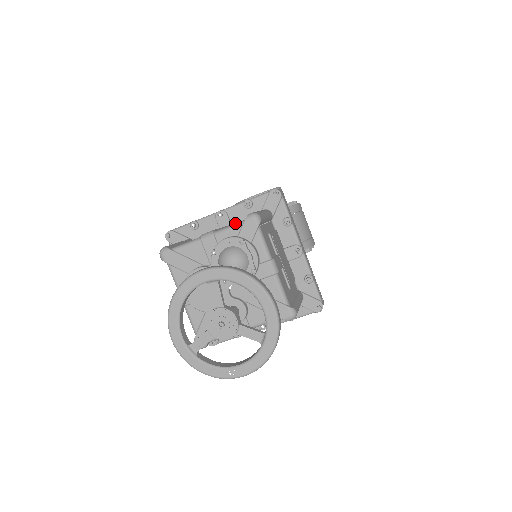
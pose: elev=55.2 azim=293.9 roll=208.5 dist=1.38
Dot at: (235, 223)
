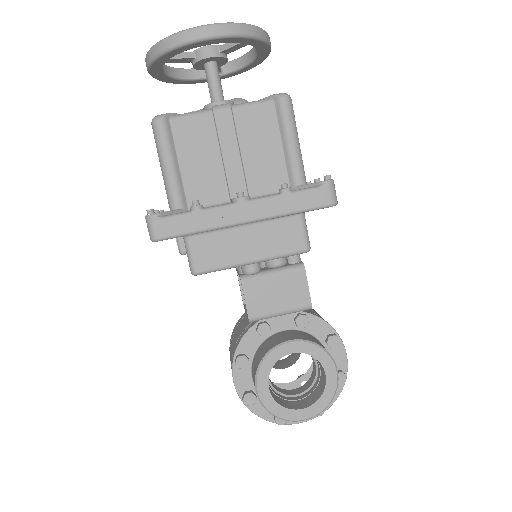
Dot at: occluded
